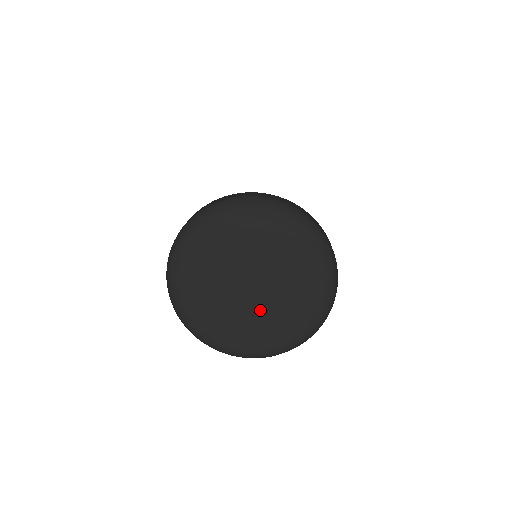
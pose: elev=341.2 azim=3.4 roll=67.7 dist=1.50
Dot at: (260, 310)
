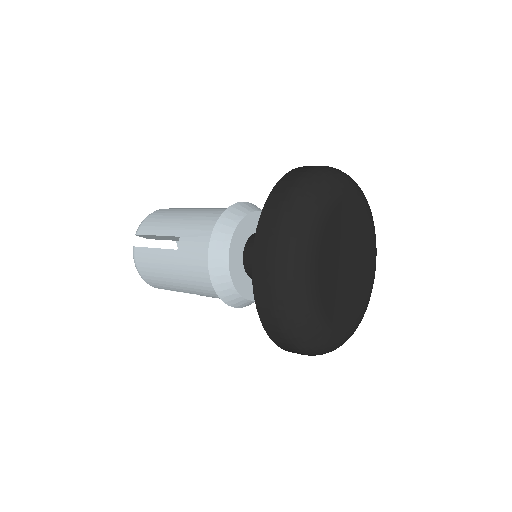
Dot at: (347, 288)
